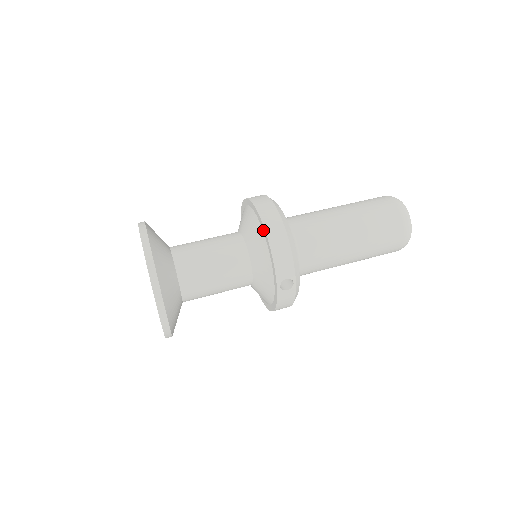
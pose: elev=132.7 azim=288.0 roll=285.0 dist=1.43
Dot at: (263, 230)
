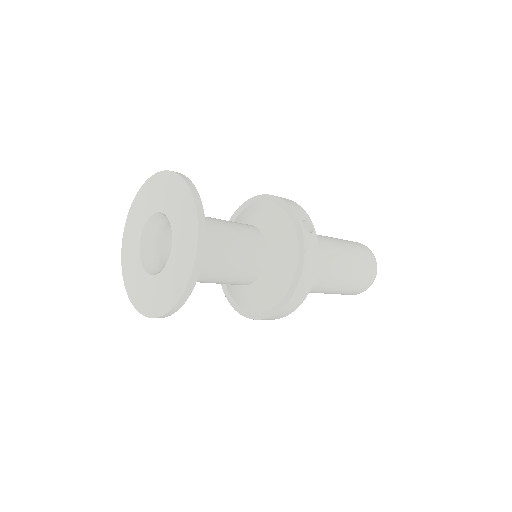
Dot at: (264, 199)
